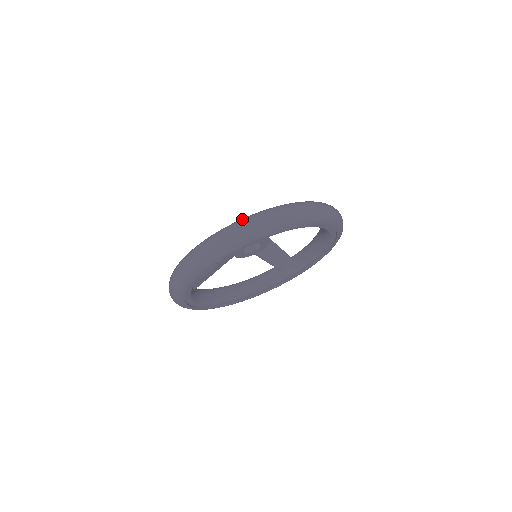
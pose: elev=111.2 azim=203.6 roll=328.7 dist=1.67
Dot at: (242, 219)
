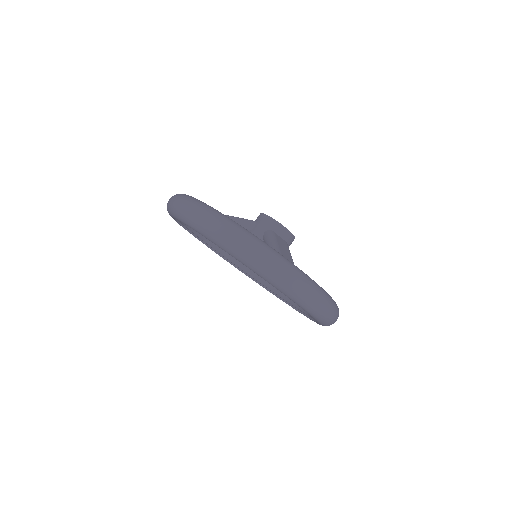
Dot at: (242, 229)
